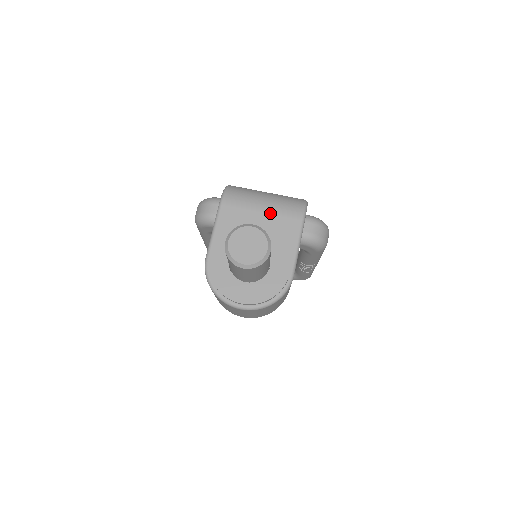
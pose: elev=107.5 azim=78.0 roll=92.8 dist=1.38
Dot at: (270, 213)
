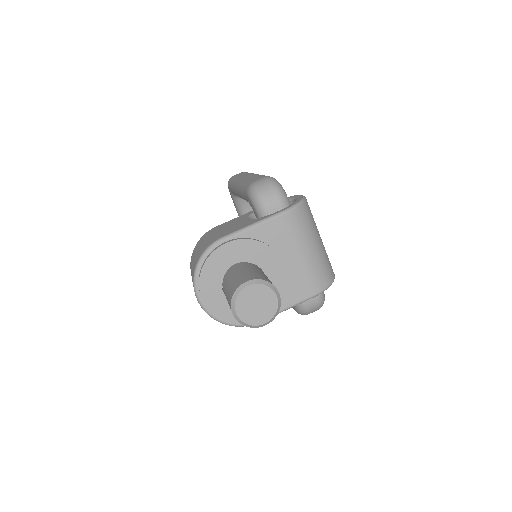
Dot at: (302, 264)
